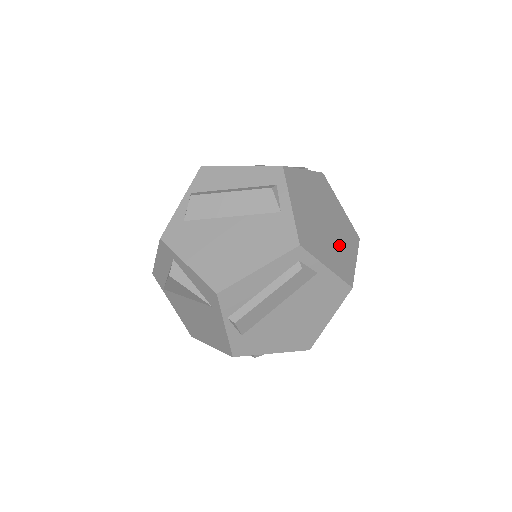
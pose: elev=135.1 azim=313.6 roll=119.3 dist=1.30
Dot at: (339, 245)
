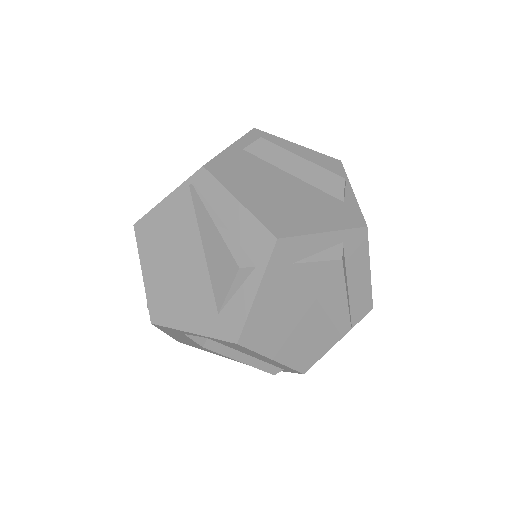
Dot at: occluded
